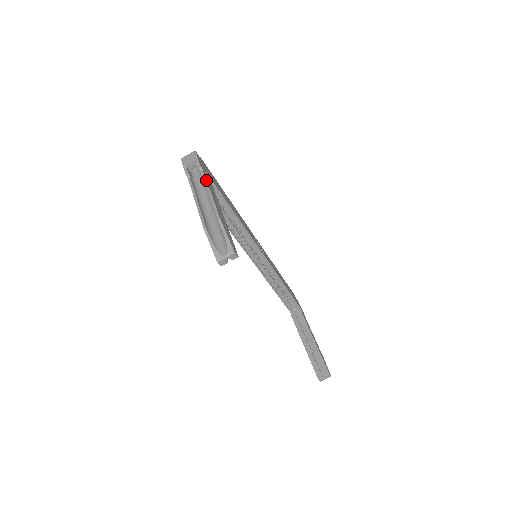
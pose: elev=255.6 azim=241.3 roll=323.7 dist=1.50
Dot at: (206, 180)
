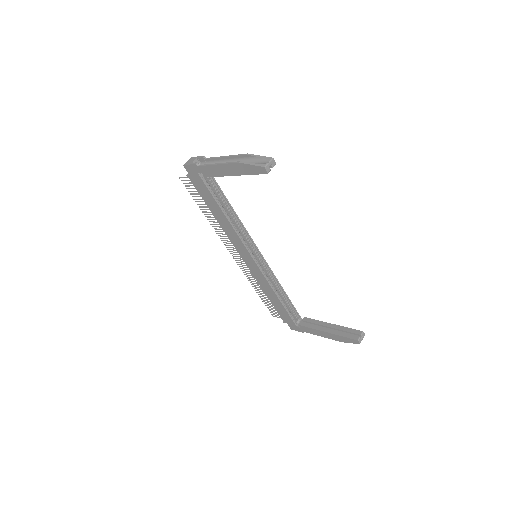
Dot at: (215, 157)
